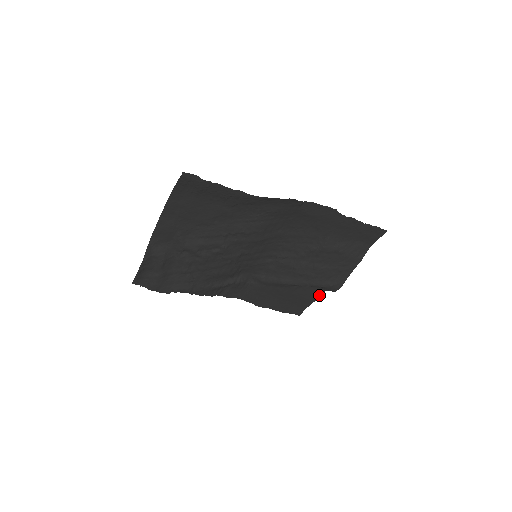
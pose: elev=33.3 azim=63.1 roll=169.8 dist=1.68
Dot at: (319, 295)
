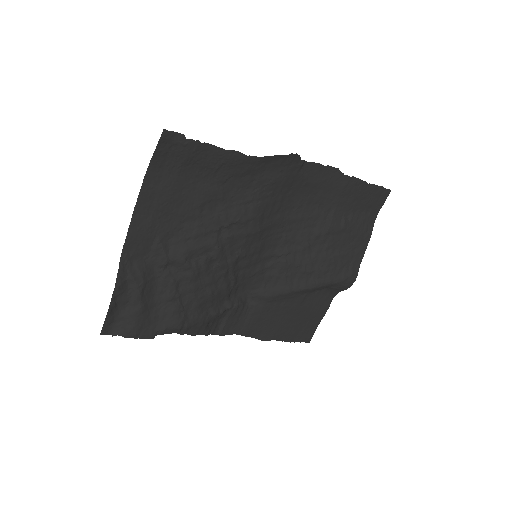
Dot at: (329, 303)
